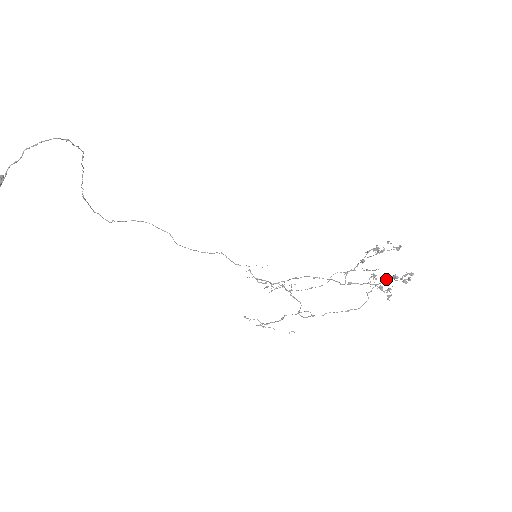
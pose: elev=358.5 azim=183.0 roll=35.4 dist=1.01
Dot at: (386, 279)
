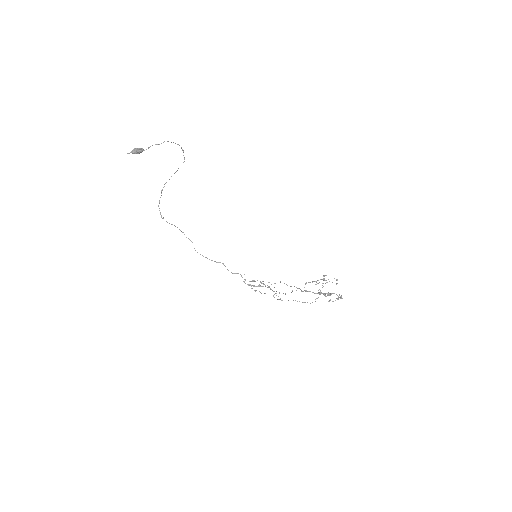
Dot at: (328, 292)
